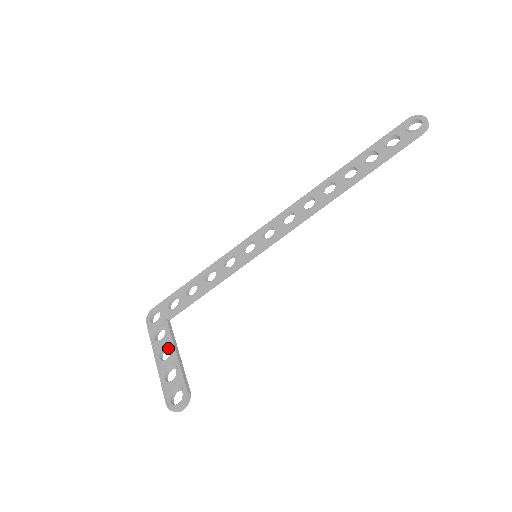
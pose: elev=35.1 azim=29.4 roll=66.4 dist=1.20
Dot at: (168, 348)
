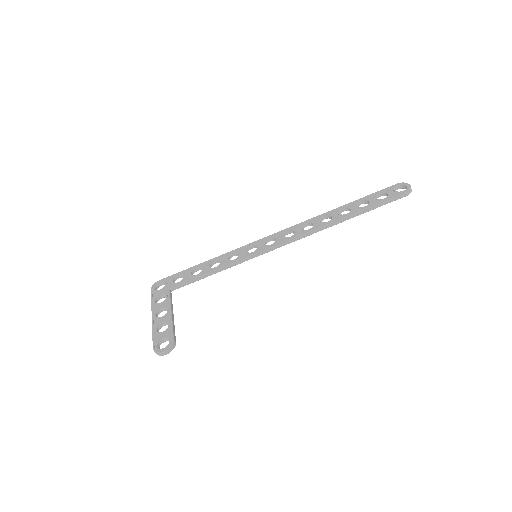
Dot at: (165, 310)
